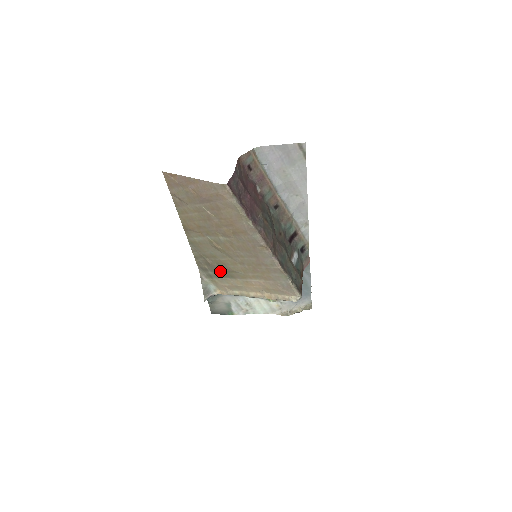
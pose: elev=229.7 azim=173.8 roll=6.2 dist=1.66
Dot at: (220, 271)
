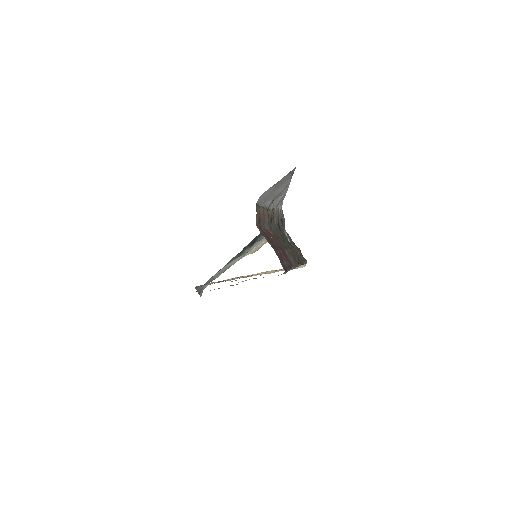
Dot at: occluded
